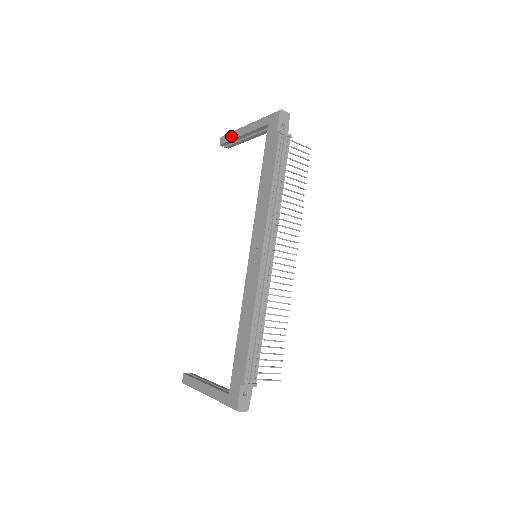
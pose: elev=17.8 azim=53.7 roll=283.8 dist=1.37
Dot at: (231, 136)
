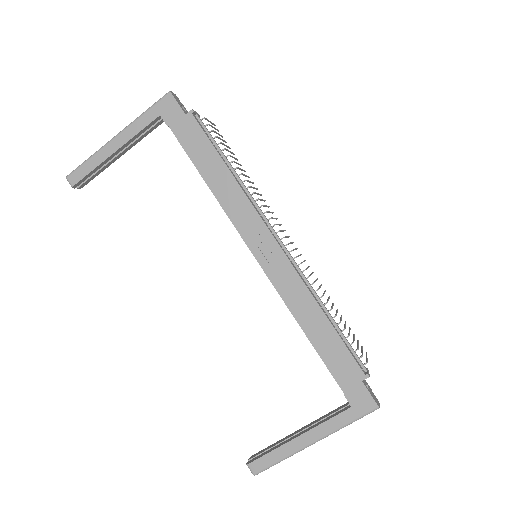
Dot at: (91, 164)
